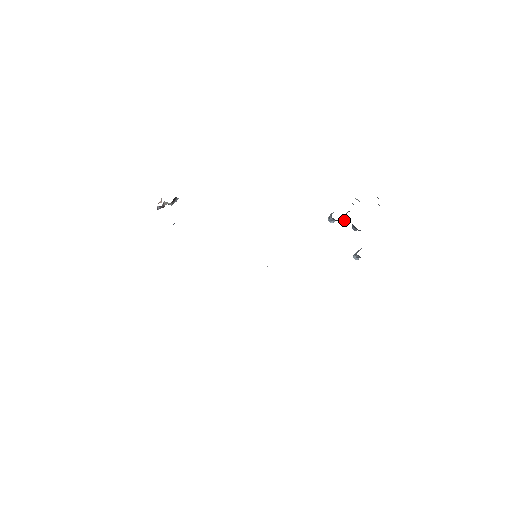
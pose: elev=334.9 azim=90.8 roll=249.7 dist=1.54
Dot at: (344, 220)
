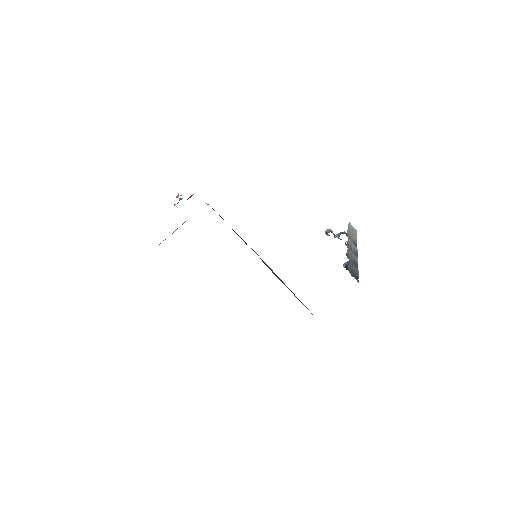
Dot at: occluded
